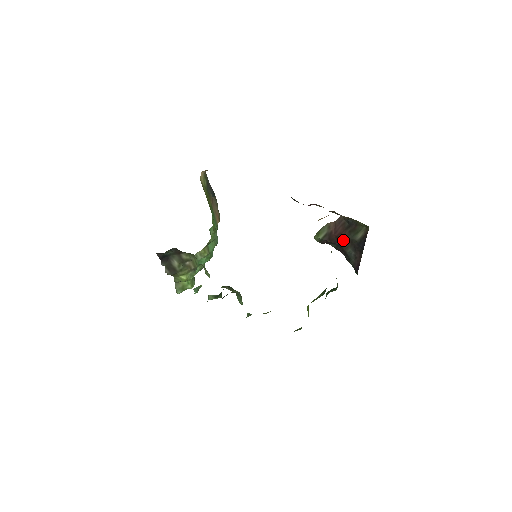
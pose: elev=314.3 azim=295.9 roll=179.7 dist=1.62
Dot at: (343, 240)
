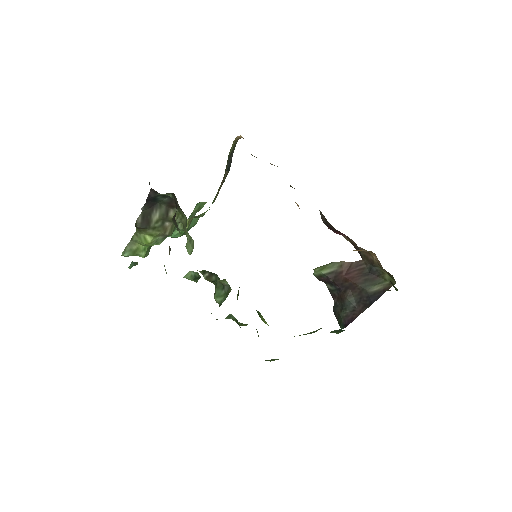
Dot at: (351, 286)
